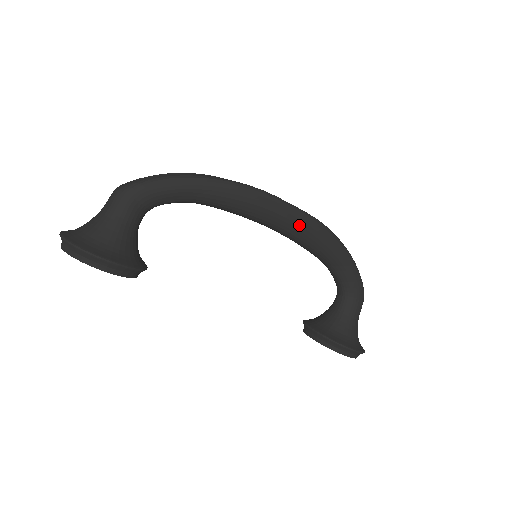
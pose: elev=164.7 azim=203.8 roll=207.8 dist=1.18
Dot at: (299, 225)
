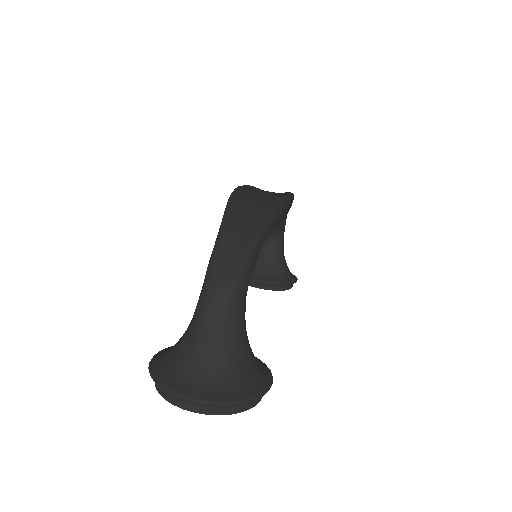
Dot at: occluded
